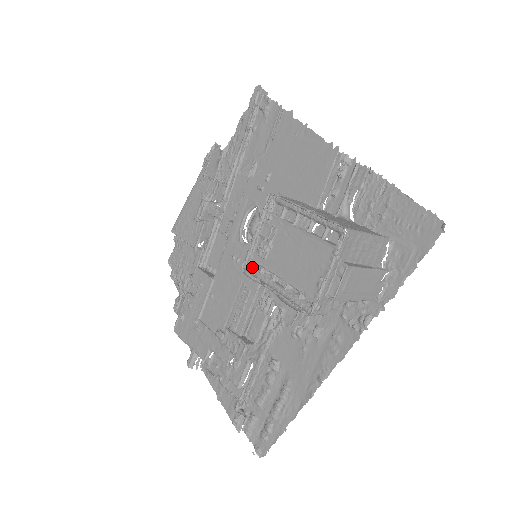
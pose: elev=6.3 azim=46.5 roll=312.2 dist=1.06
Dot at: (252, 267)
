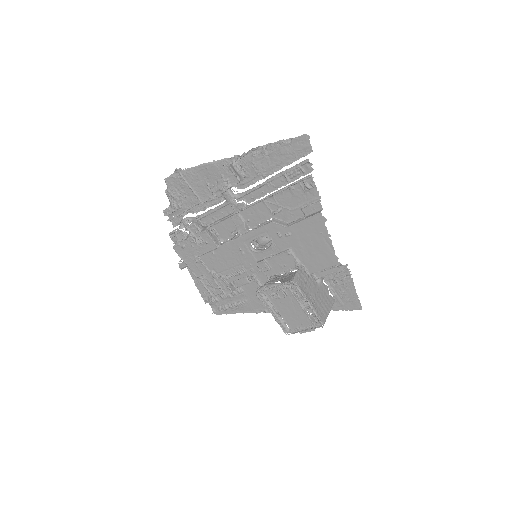
Dot at: (262, 295)
